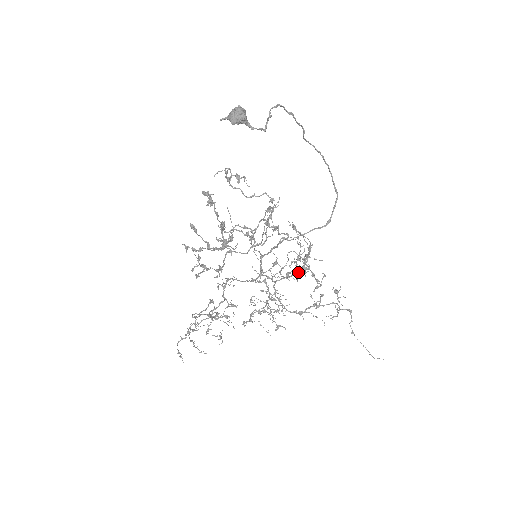
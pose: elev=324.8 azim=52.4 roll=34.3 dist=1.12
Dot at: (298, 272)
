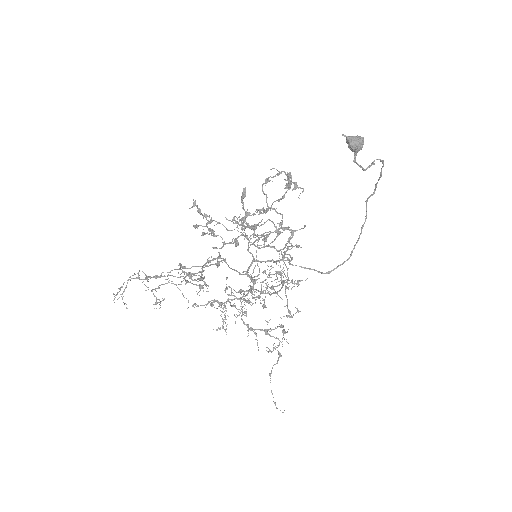
Dot at: (271, 294)
